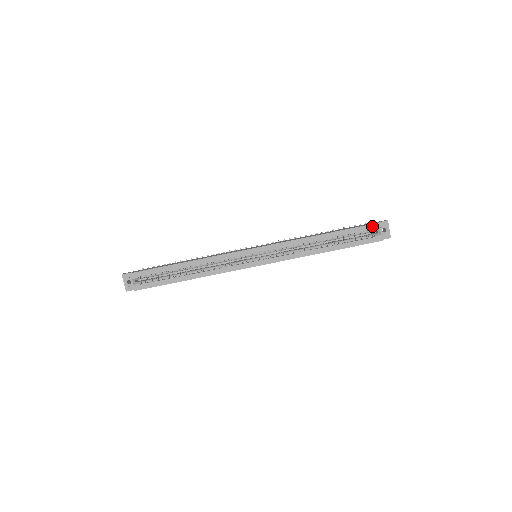
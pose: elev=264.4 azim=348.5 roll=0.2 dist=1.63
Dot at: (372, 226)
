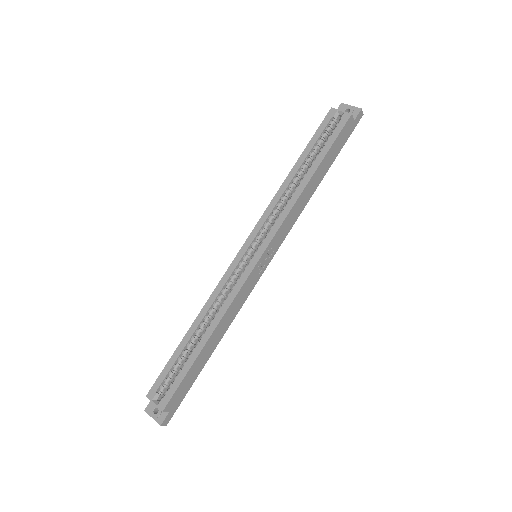
Dot at: (328, 117)
